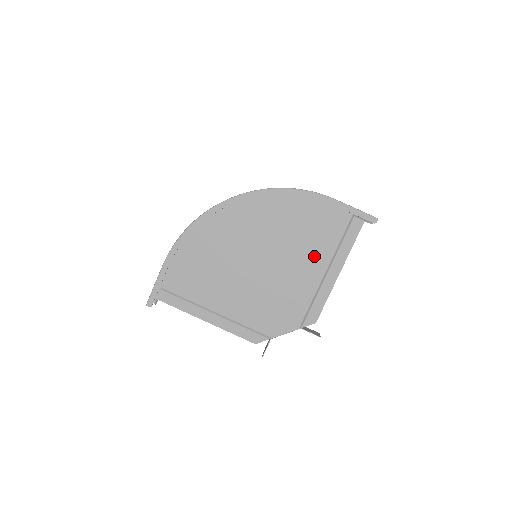
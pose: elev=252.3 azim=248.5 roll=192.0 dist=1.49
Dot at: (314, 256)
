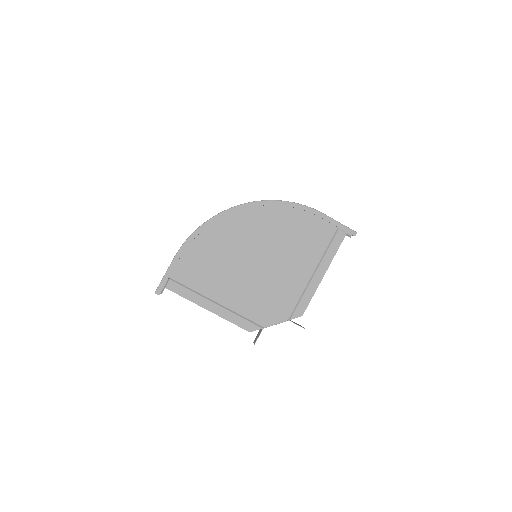
Dot at: (304, 259)
